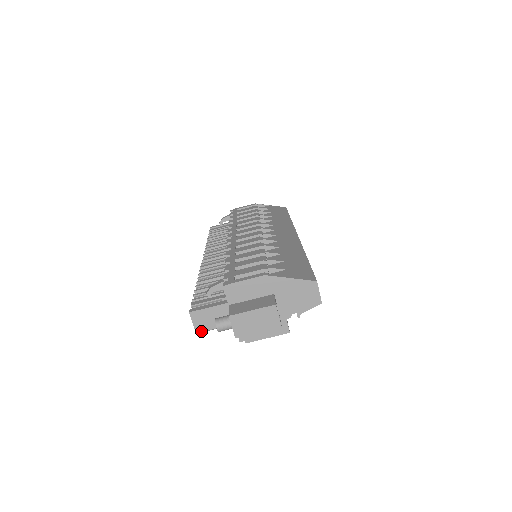
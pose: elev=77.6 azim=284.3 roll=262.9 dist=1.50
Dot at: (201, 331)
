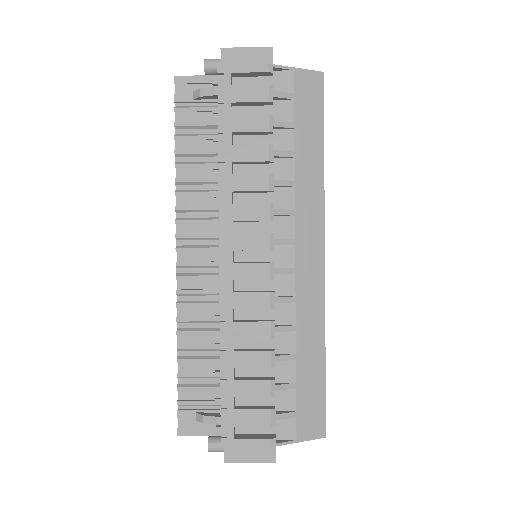
Dot at: occluded
